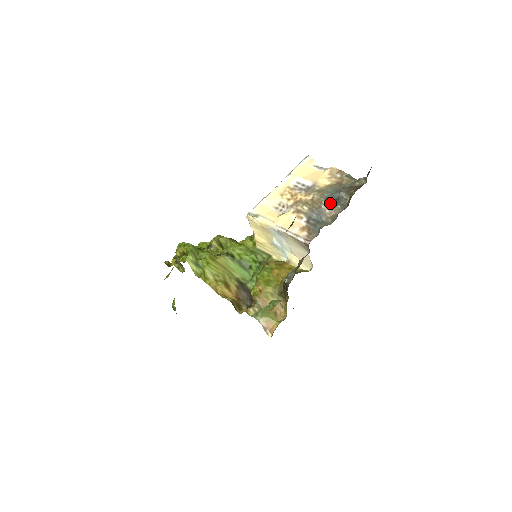
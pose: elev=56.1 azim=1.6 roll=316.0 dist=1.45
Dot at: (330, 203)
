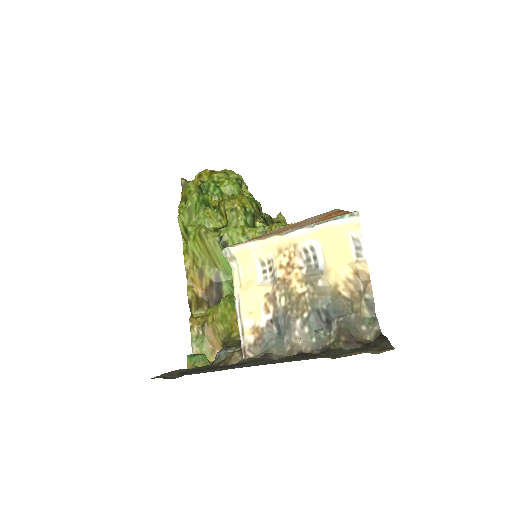
Dot at: (310, 324)
